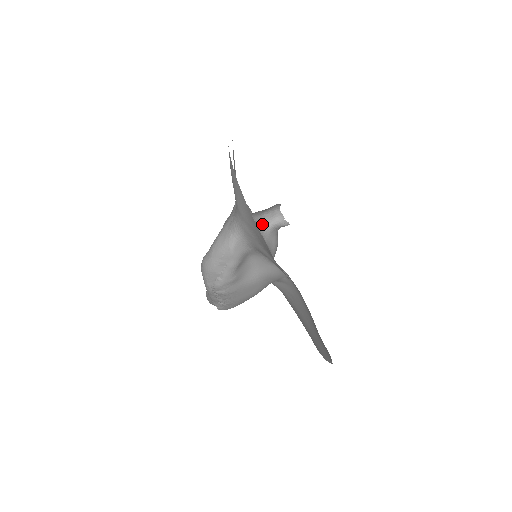
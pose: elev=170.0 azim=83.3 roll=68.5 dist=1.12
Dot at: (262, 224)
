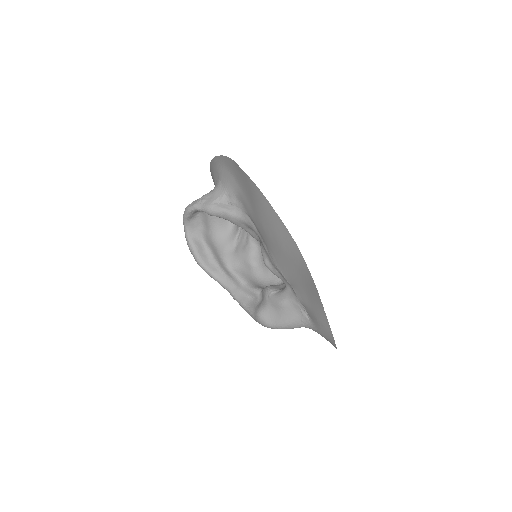
Dot at: occluded
